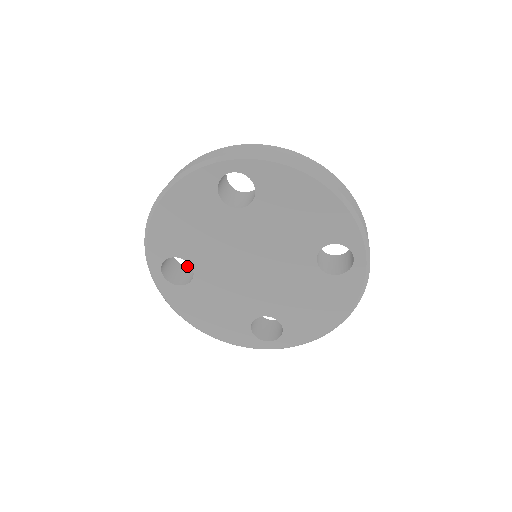
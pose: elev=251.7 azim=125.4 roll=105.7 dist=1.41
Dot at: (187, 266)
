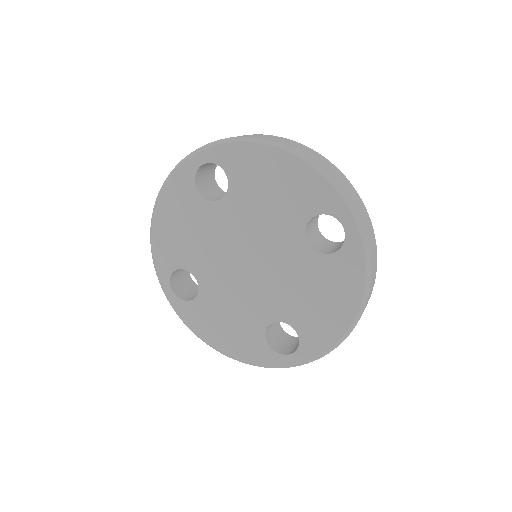
Dot at: occluded
